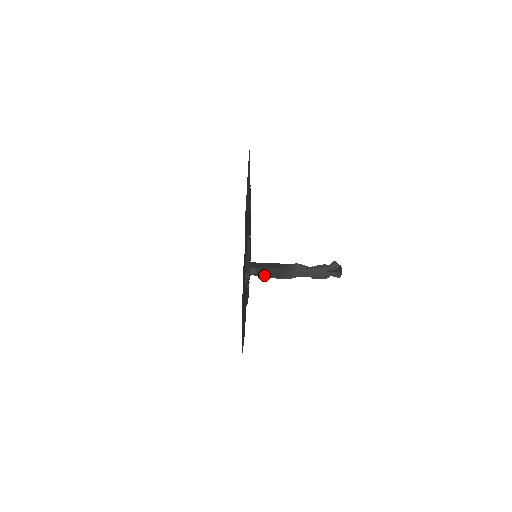
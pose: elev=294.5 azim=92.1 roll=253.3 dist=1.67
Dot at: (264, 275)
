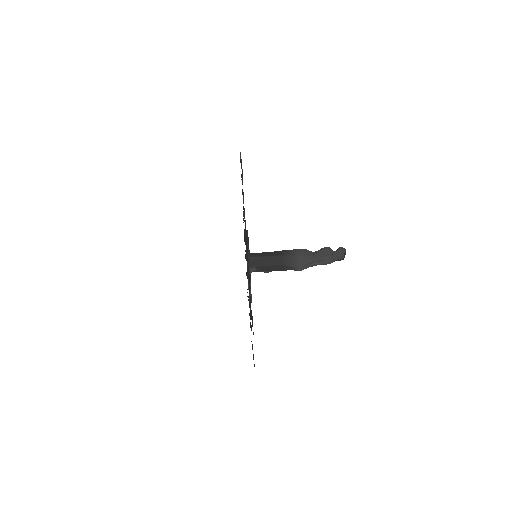
Dot at: (265, 271)
